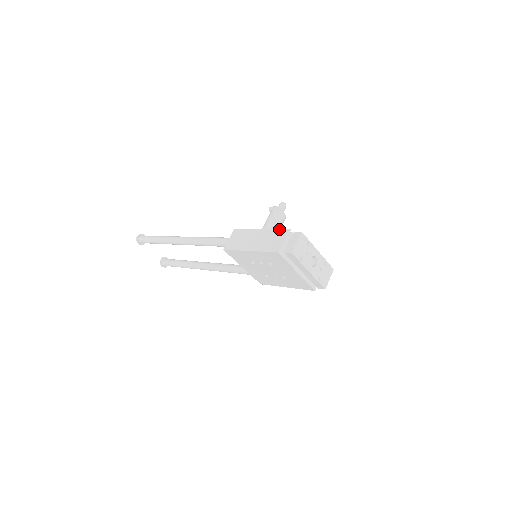
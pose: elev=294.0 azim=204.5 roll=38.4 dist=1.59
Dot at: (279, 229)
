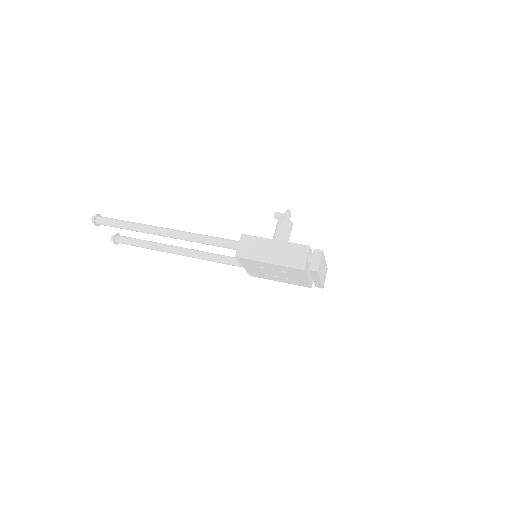
Dot at: (298, 244)
